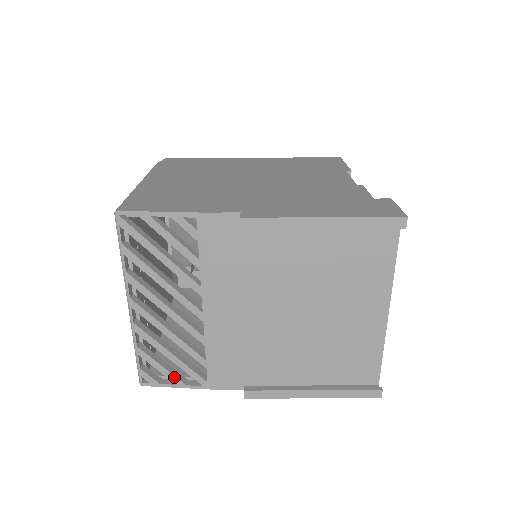
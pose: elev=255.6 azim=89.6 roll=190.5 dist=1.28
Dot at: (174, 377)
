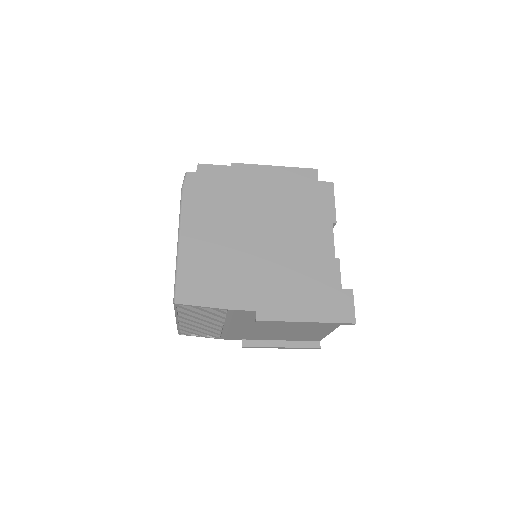
Dot at: (200, 335)
